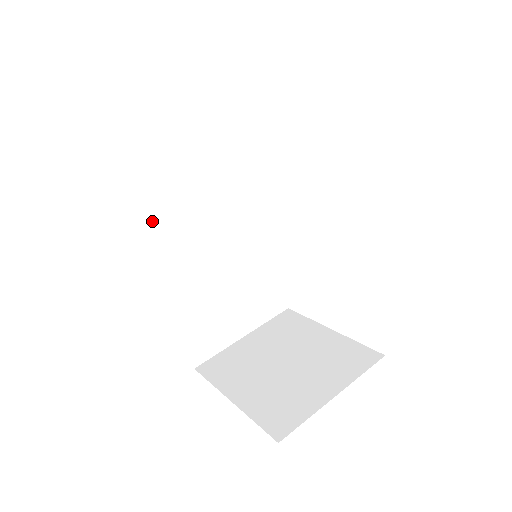
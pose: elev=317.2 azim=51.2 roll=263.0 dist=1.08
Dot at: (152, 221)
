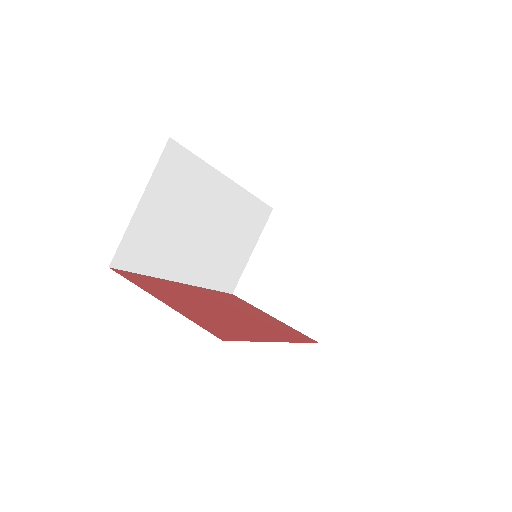
Dot at: (163, 268)
